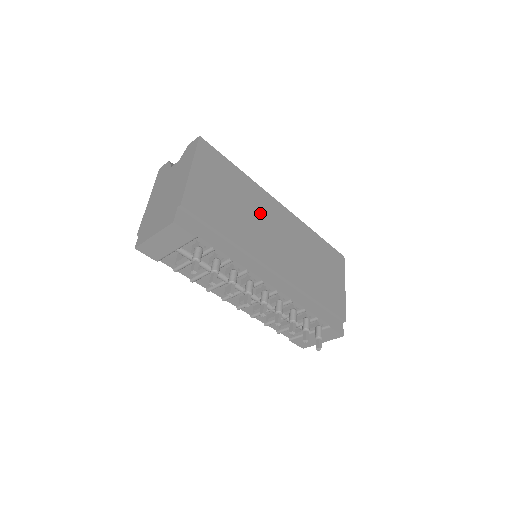
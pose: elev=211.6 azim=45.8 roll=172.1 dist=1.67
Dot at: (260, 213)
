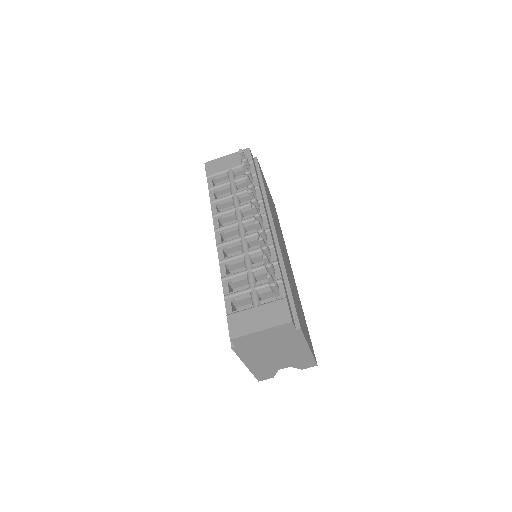
Dot at: occluded
